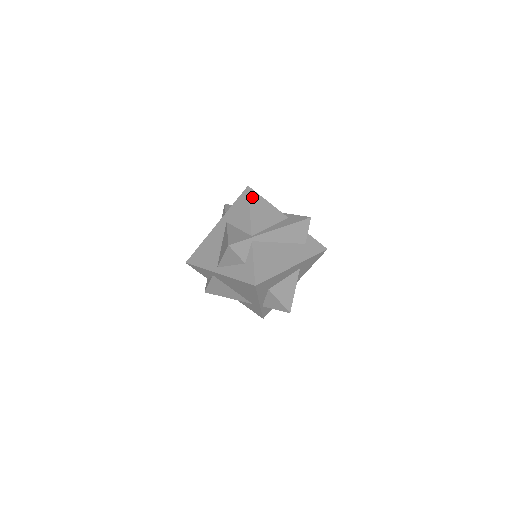
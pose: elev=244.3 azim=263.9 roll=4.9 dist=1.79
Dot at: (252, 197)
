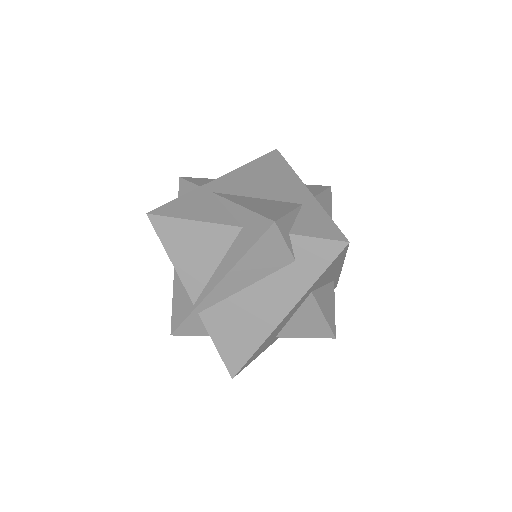
Dot at: (163, 232)
